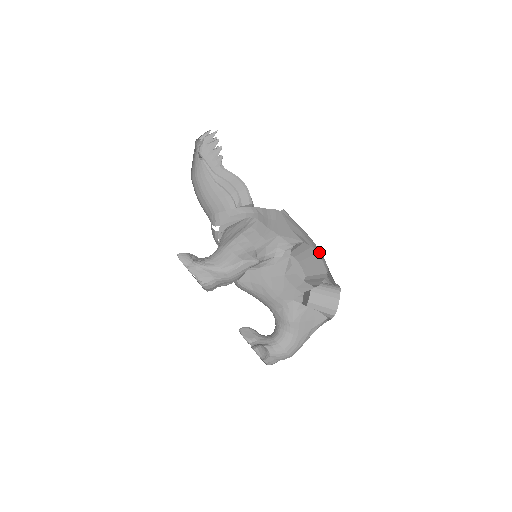
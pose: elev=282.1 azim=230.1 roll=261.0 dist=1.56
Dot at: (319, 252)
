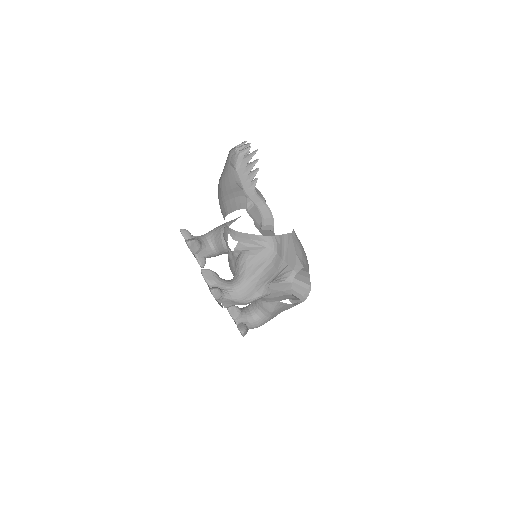
Dot at: (308, 265)
